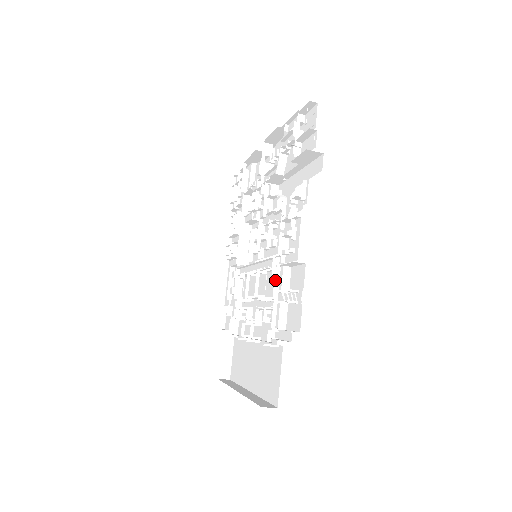
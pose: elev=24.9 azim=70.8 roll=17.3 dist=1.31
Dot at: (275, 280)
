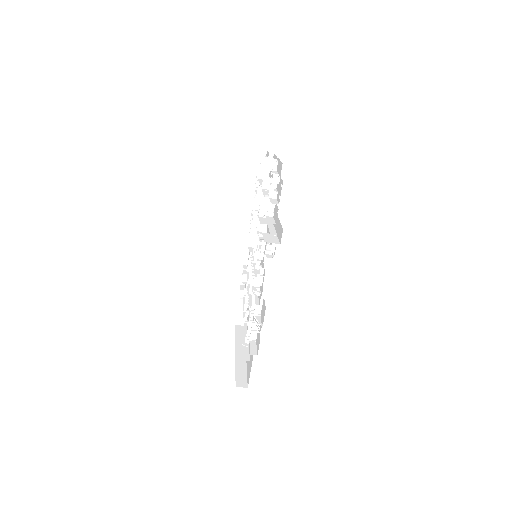
Dot at: (252, 303)
